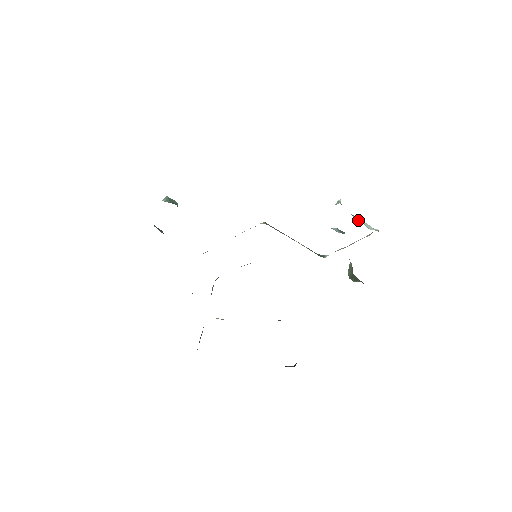
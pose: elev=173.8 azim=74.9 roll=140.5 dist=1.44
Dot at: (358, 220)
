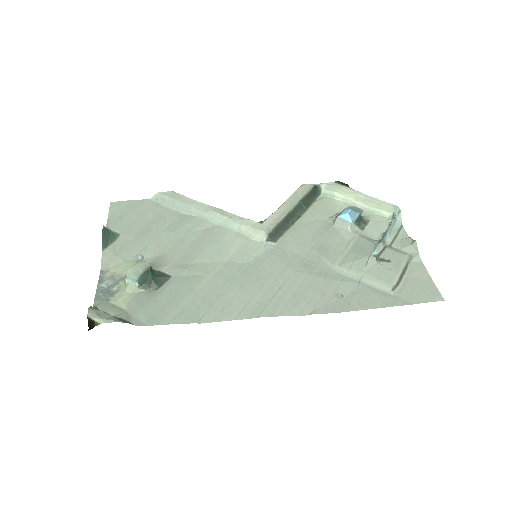
Dot at: (386, 237)
